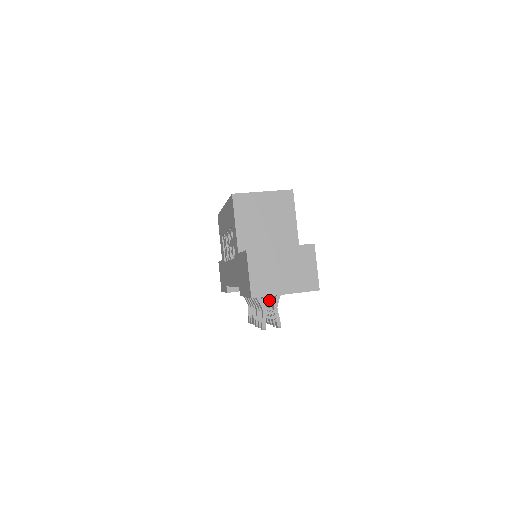
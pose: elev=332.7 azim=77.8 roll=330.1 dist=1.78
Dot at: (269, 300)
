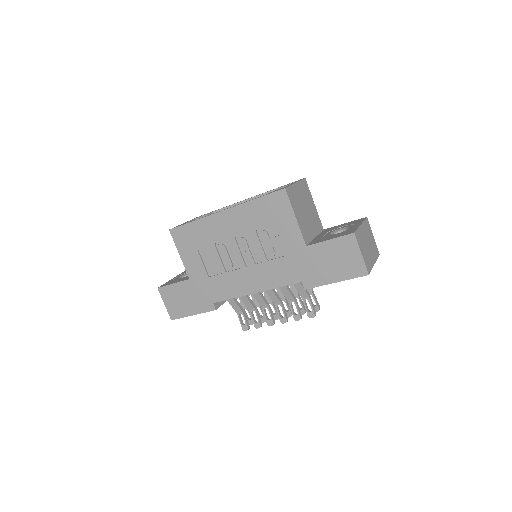
Dot at: occluded
